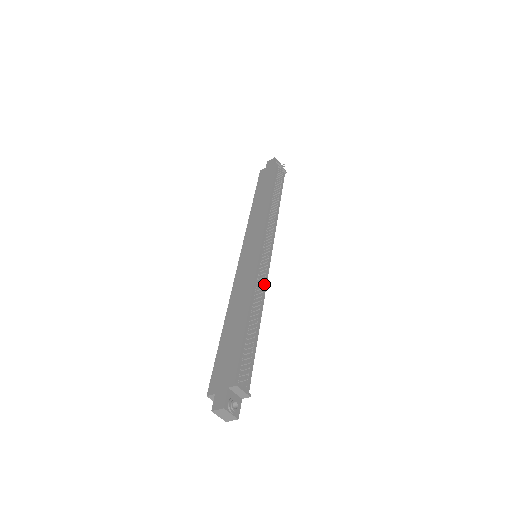
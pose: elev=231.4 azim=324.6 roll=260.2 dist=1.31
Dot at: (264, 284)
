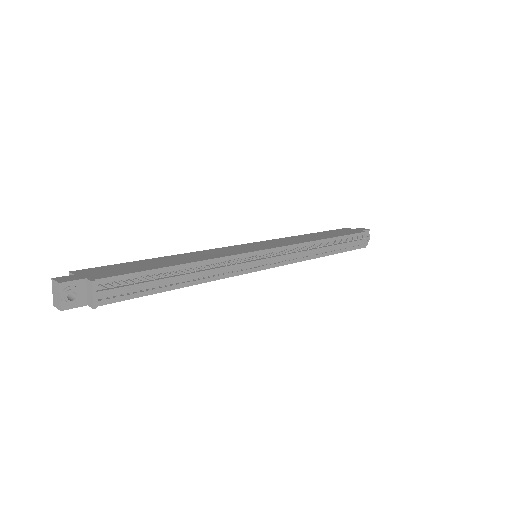
Dot at: (231, 272)
